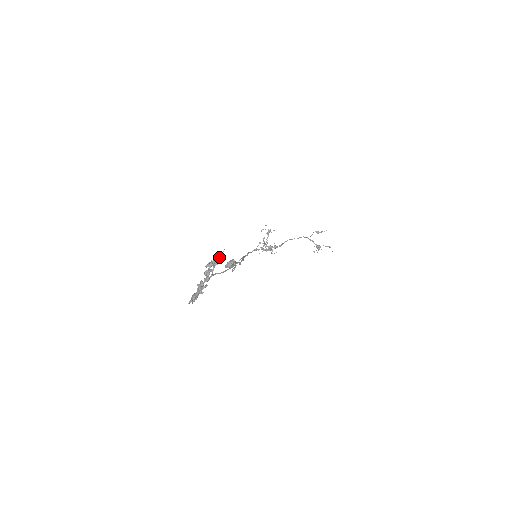
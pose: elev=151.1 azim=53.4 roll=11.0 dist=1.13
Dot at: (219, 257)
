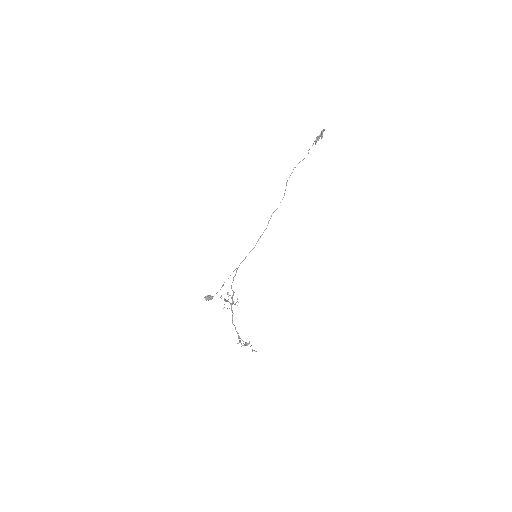
Dot at: occluded
